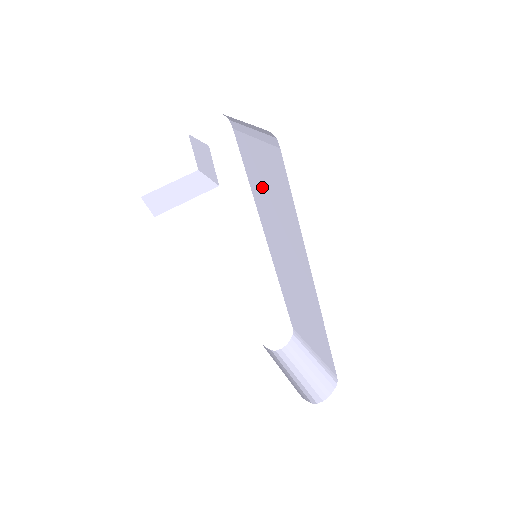
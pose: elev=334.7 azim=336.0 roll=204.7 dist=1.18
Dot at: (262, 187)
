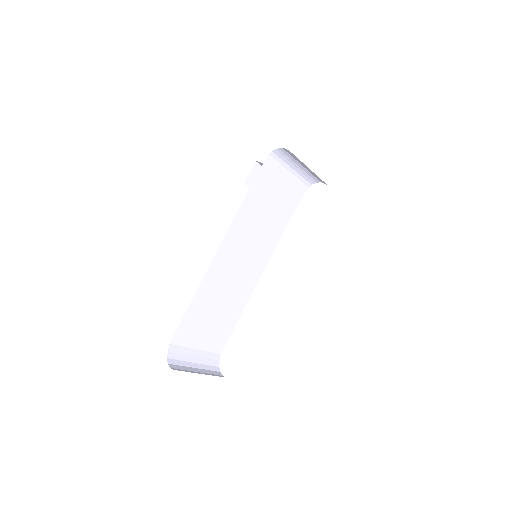
Dot at: occluded
